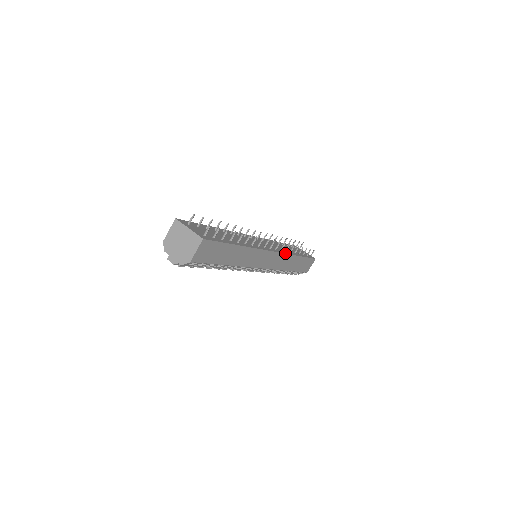
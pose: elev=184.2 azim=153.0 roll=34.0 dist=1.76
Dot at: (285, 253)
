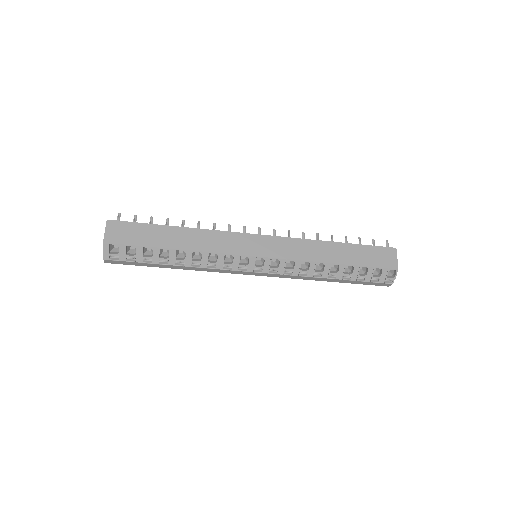
Dot at: (293, 238)
